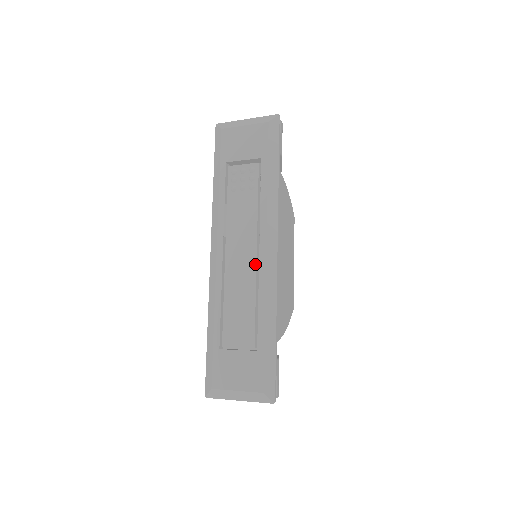
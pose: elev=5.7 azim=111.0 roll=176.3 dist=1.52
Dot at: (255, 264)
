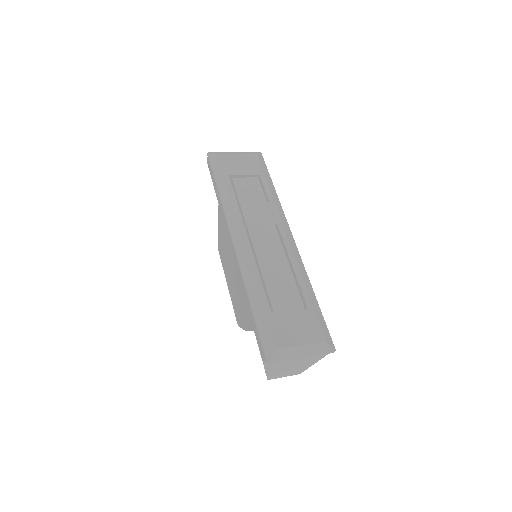
Dot at: (281, 244)
